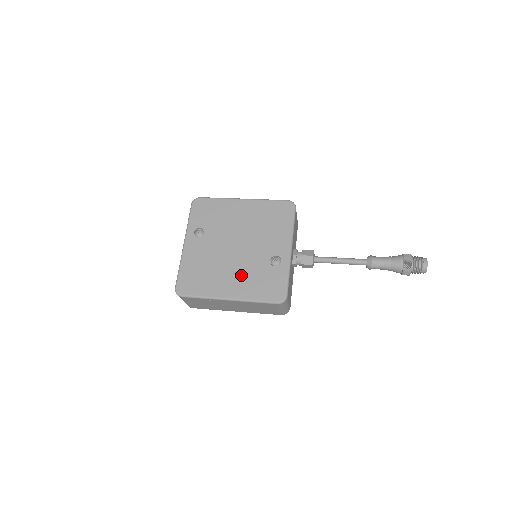
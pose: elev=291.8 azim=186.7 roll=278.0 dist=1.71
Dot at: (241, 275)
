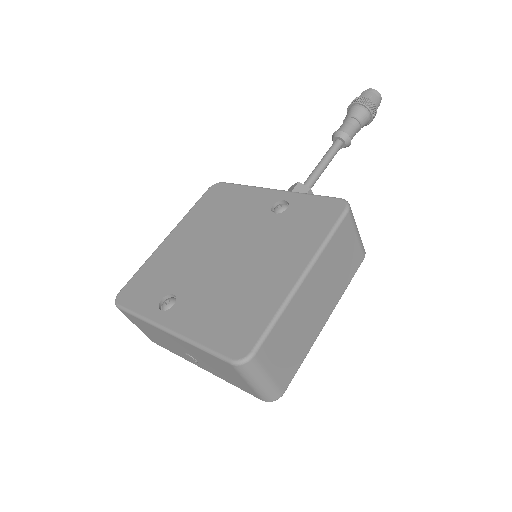
Dot at: (273, 252)
